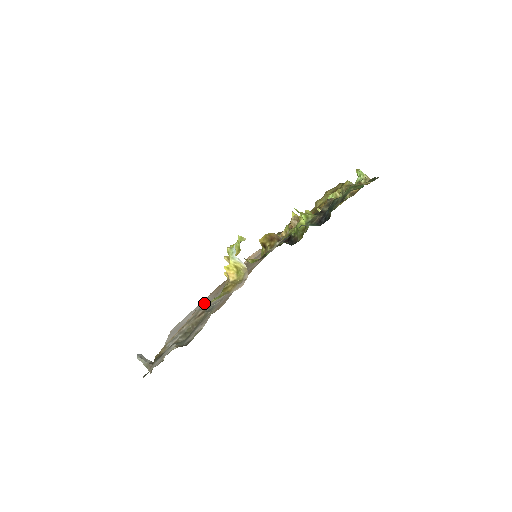
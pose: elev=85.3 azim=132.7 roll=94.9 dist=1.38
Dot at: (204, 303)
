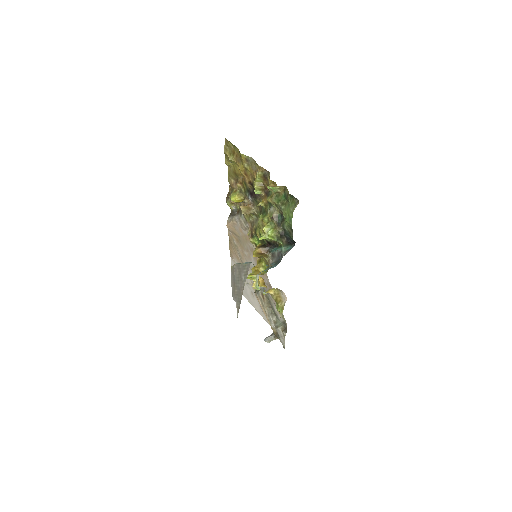
Dot at: occluded
